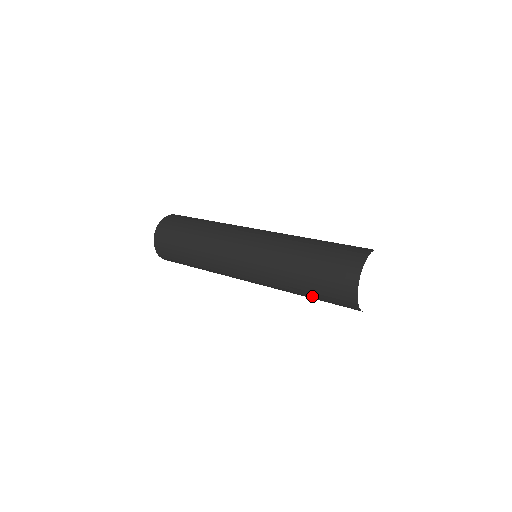
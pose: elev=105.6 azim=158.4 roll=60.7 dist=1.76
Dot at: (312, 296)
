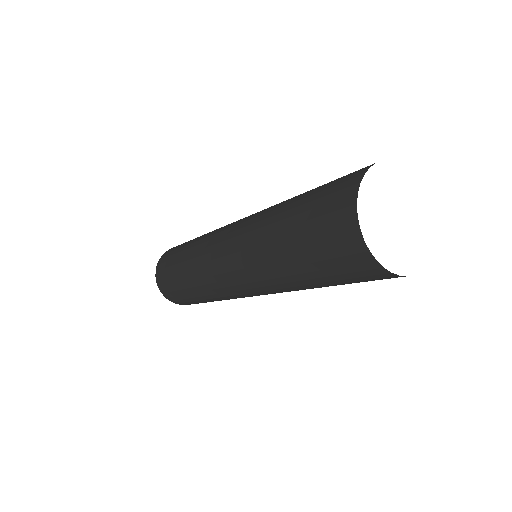
Dot at: (299, 259)
